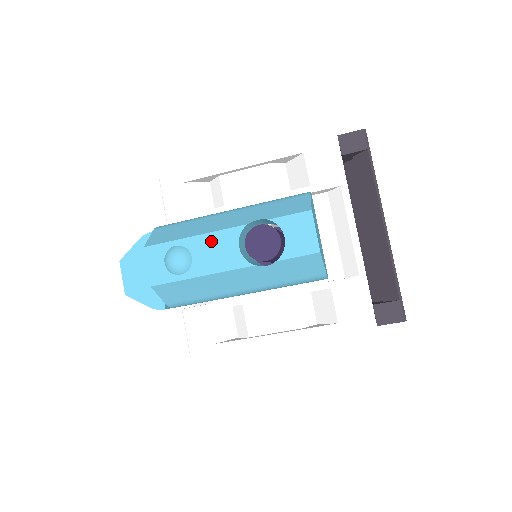
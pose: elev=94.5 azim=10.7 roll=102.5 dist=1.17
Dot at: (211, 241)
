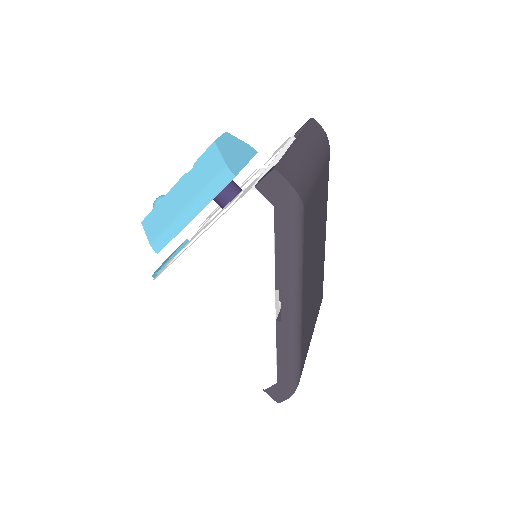
Dot at: occluded
